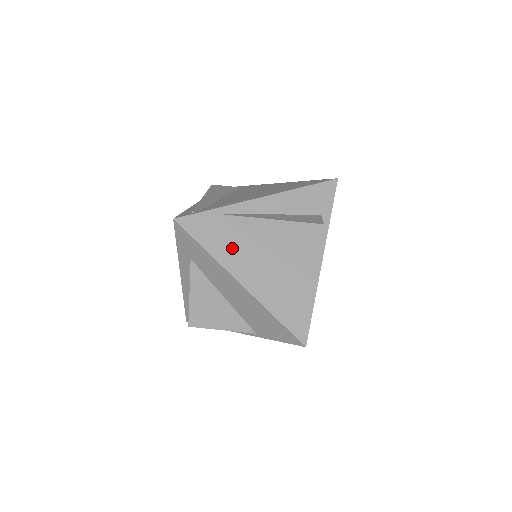
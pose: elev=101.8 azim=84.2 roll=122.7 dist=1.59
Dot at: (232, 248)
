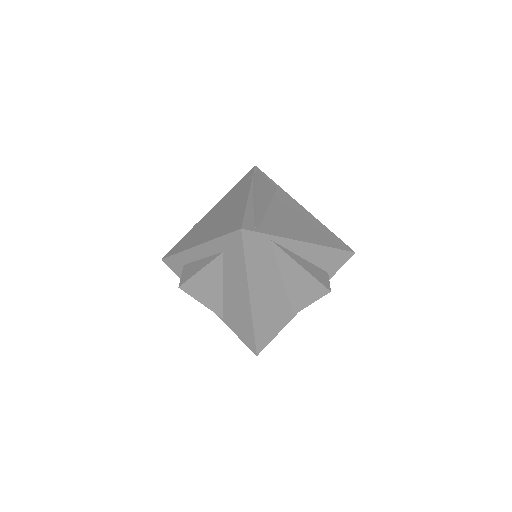
Dot at: (262, 270)
